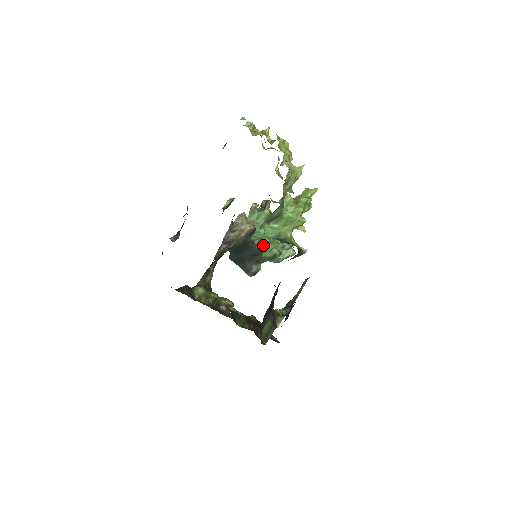
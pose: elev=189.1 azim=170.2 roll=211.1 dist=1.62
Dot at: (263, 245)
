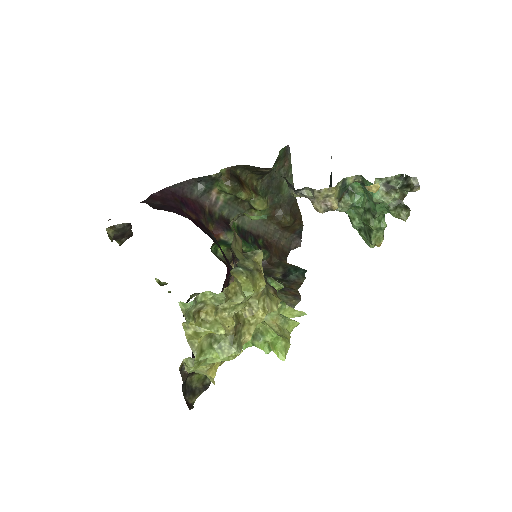
Dot at: (352, 206)
